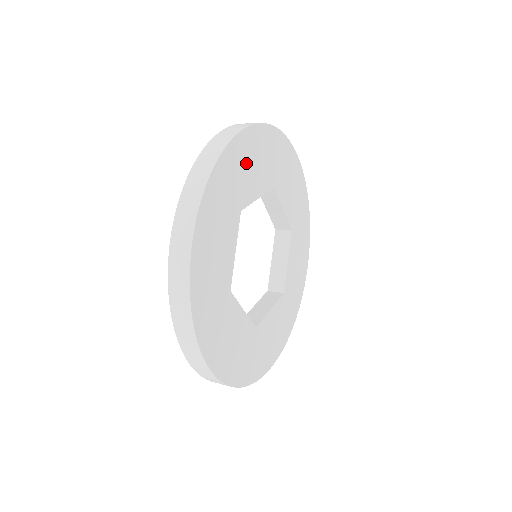
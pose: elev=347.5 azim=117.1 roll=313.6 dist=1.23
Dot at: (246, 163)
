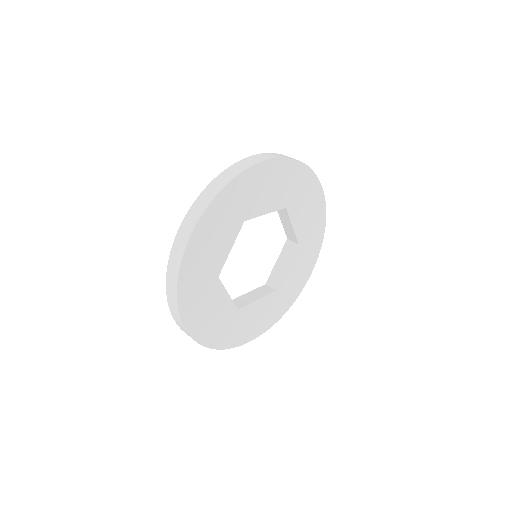
Dot at: (259, 186)
